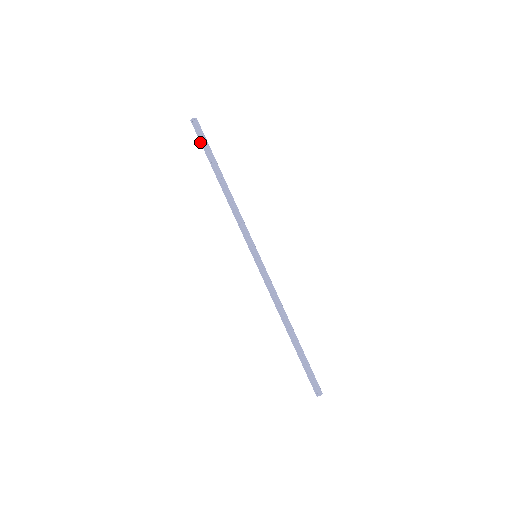
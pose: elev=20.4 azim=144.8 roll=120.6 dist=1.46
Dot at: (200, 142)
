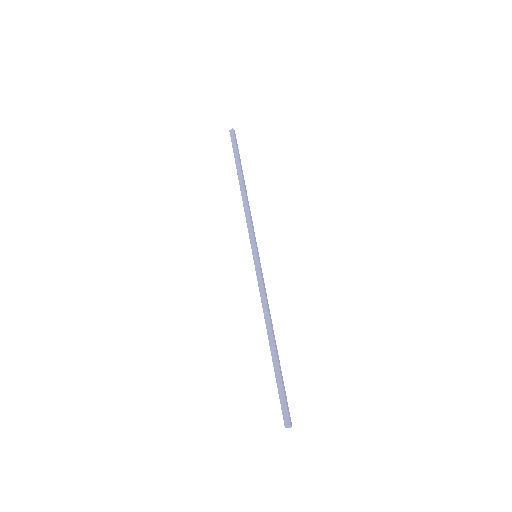
Dot at: occluded
